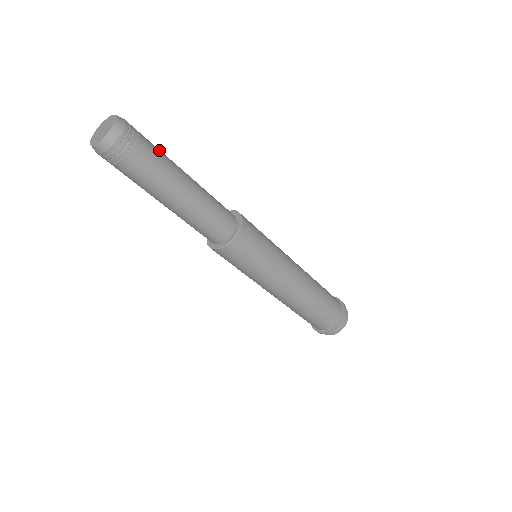
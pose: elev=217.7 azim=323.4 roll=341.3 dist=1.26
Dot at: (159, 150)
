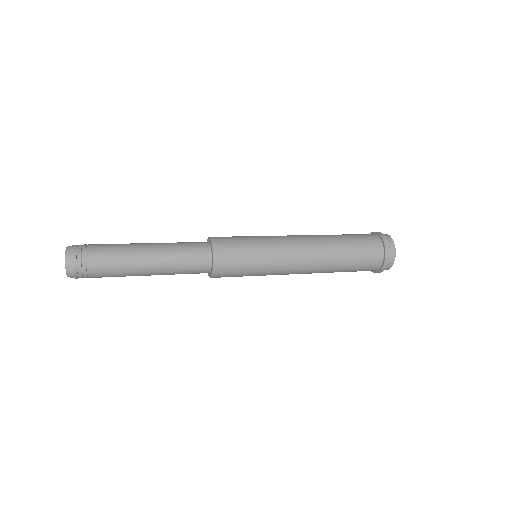
Dot at: (111, 247)
